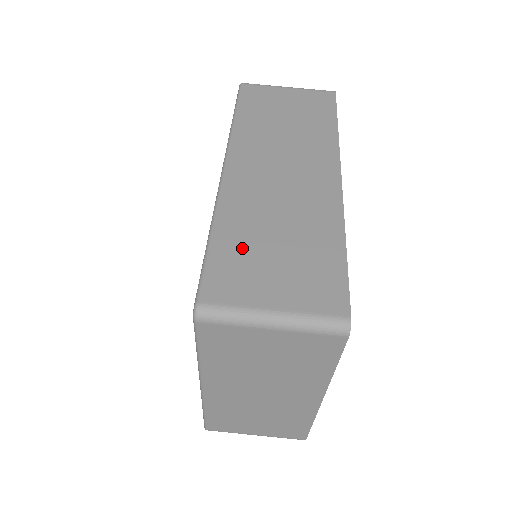
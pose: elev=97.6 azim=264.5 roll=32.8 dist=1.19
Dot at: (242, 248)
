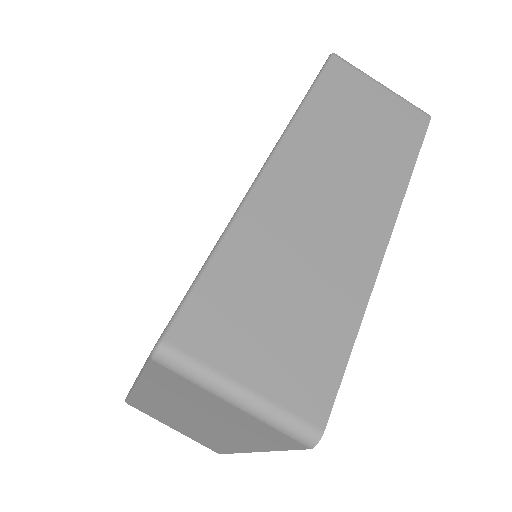
Dot at: (243, 287)
